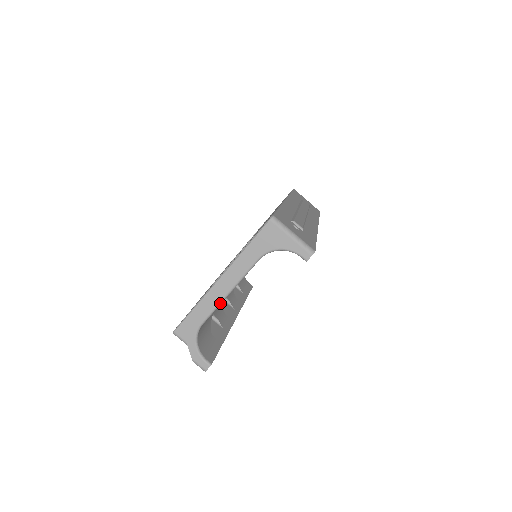
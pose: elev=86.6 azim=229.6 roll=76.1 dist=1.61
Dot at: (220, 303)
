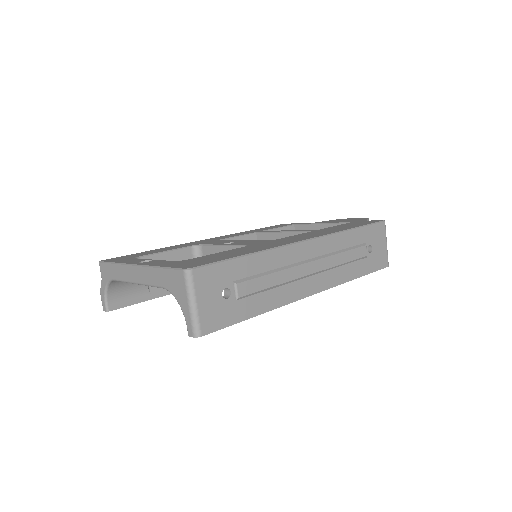
Dot at: (128, 282)
